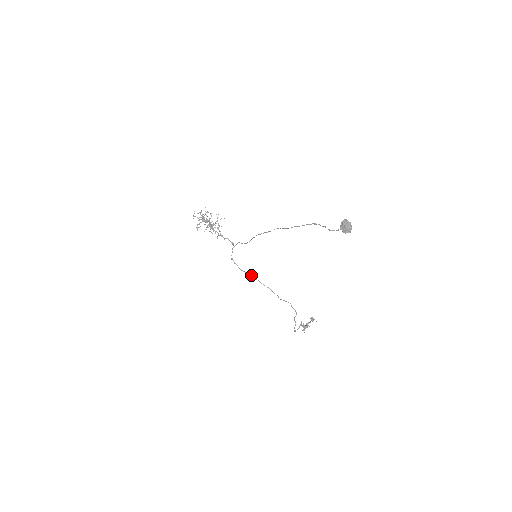
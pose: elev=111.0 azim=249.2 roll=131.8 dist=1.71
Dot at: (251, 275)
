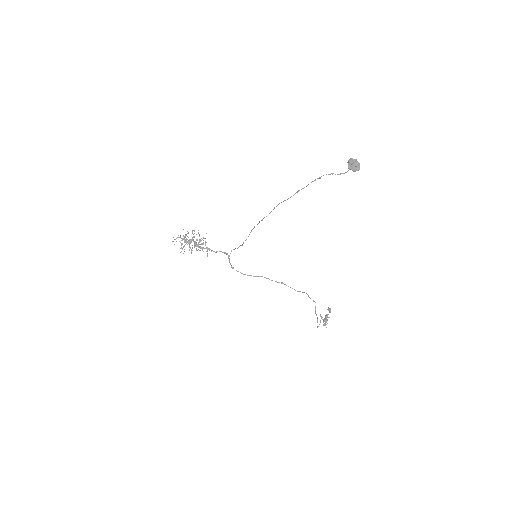
Dot at: (259, 276)
